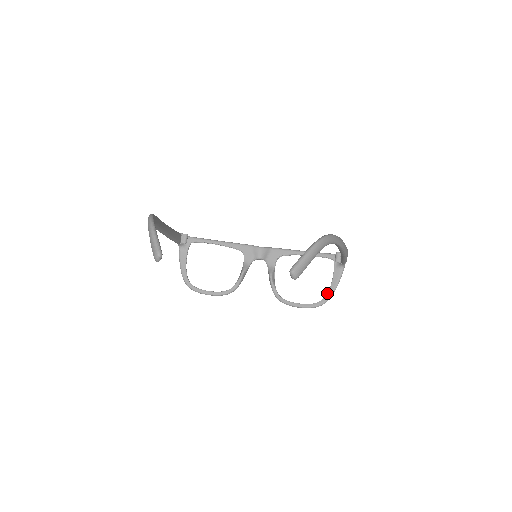
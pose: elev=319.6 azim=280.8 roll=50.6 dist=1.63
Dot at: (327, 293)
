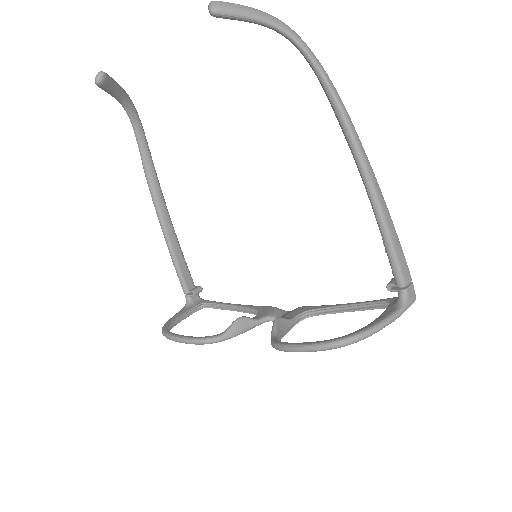
Dot at: occluded
